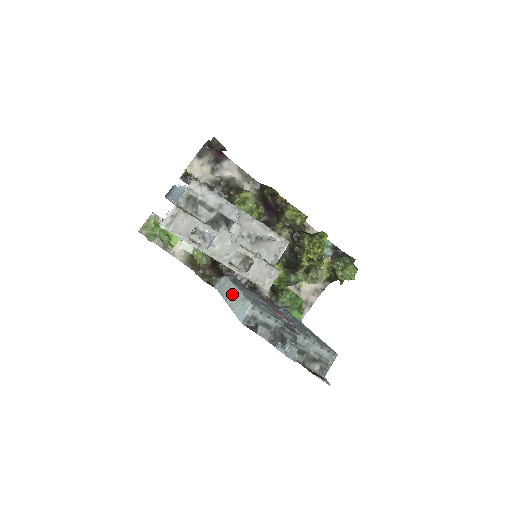
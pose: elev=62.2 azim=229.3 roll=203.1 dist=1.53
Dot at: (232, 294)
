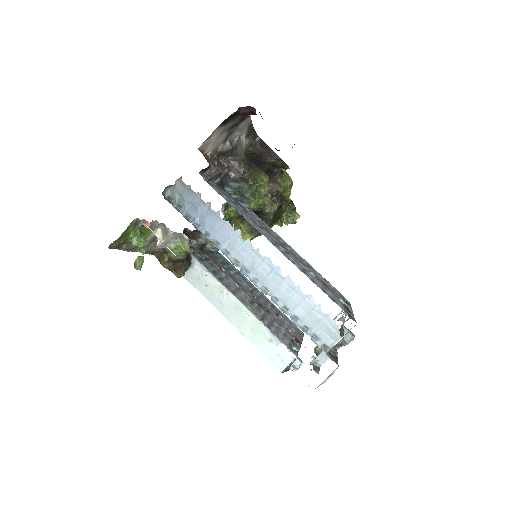
Dot at: (236, 311)
